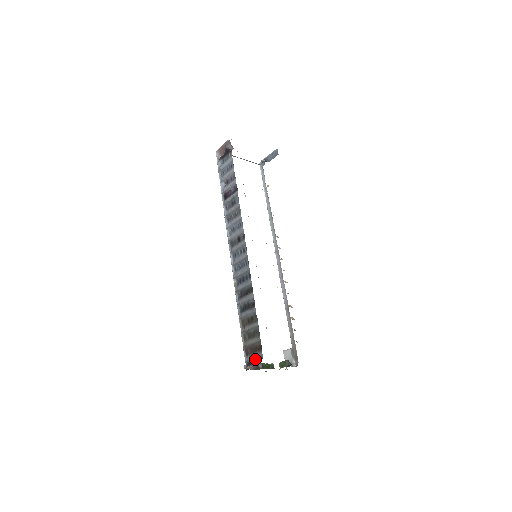
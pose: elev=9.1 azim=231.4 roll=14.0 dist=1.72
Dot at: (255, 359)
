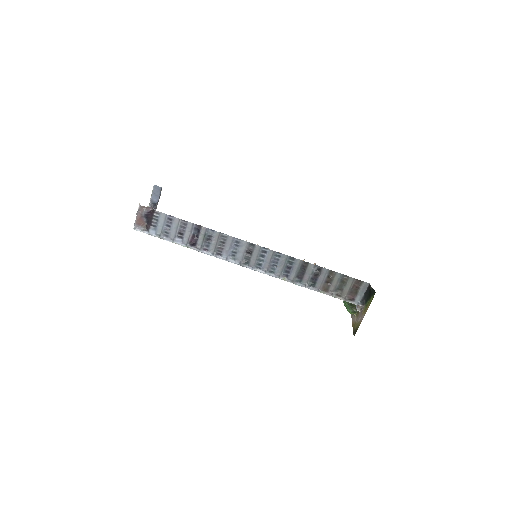
Dot at: (363, 293)
